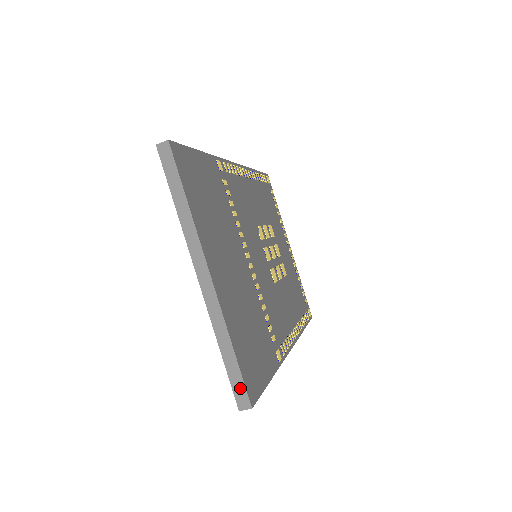
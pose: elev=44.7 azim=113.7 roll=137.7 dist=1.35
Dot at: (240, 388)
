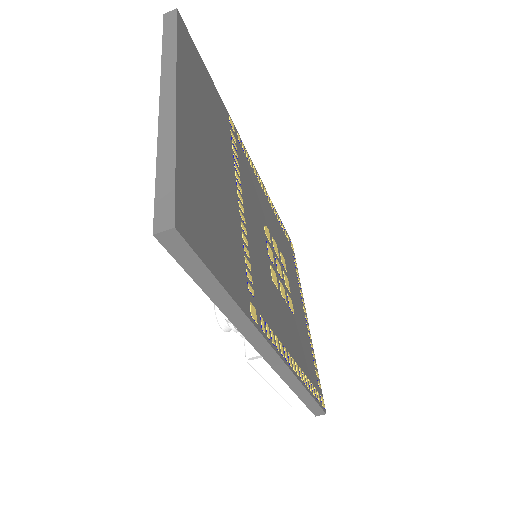
Dot at: (167, 202)
